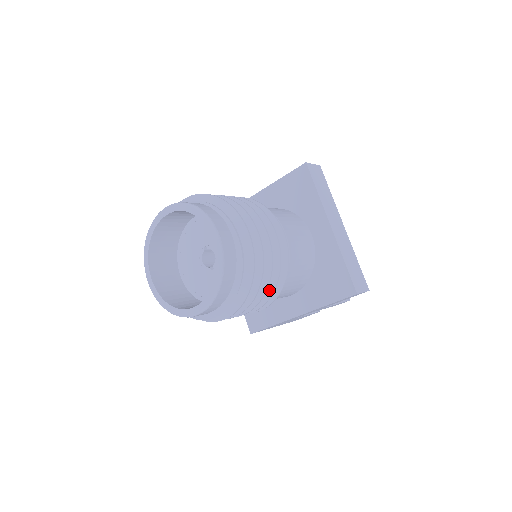
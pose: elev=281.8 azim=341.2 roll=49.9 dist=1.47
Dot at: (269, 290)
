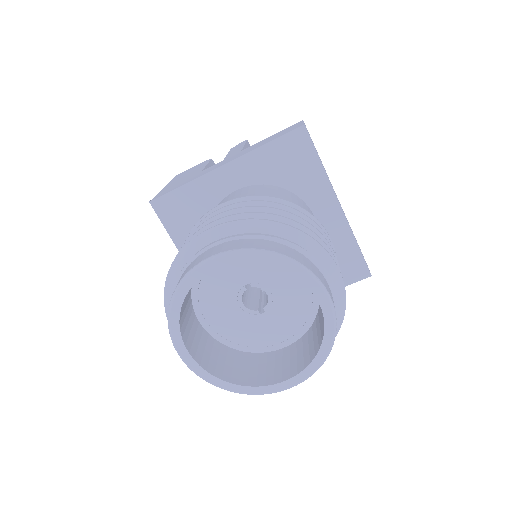
Dot at: occluded
